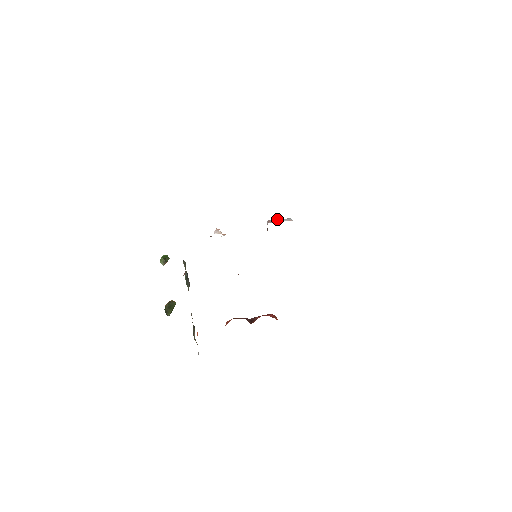
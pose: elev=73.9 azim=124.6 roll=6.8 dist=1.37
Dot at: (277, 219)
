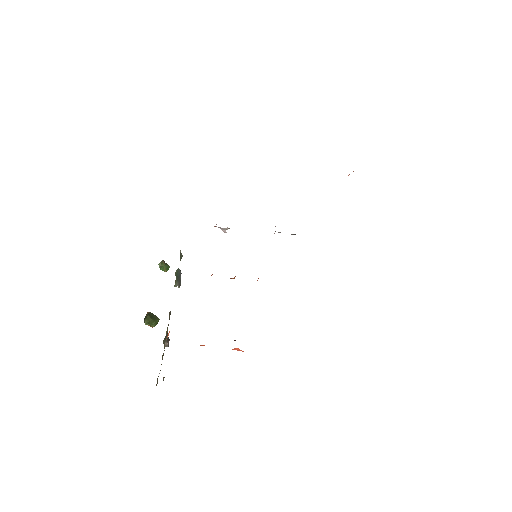
Dot at: occluded
